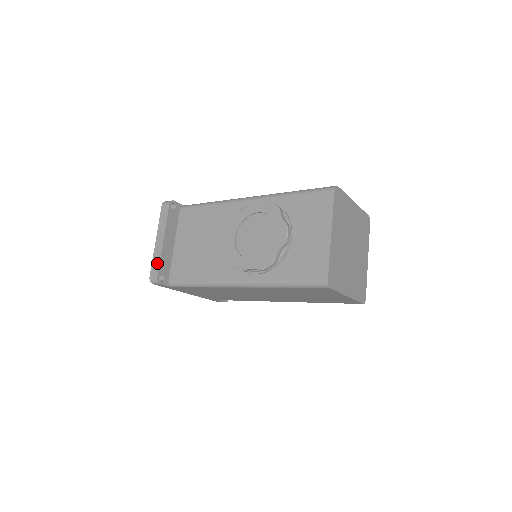
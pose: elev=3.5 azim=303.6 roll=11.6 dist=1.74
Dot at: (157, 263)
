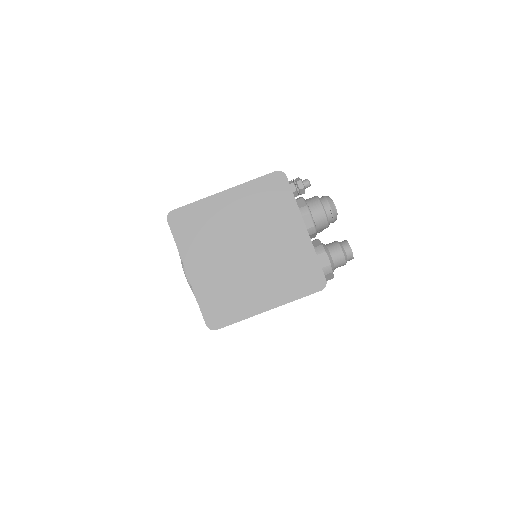
Dot at: occluded
